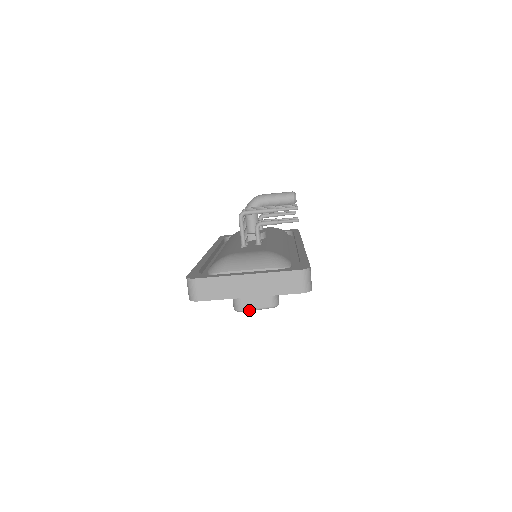
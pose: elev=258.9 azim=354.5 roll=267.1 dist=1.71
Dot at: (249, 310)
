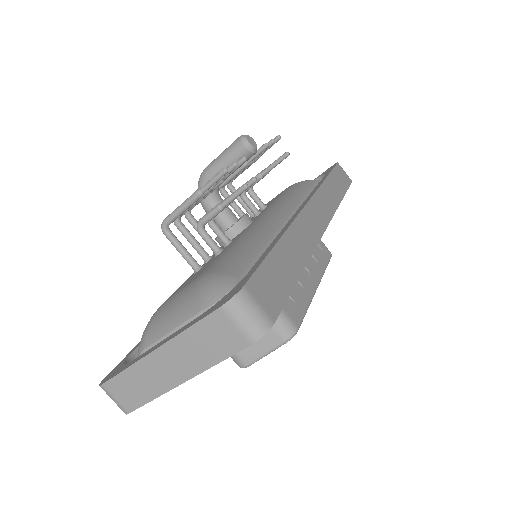
Dot at: (254, 361)
